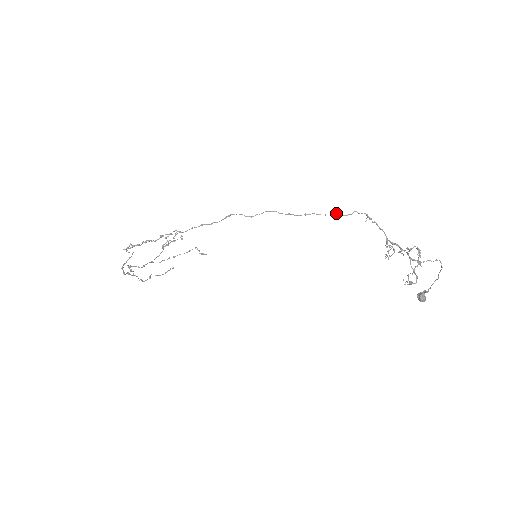
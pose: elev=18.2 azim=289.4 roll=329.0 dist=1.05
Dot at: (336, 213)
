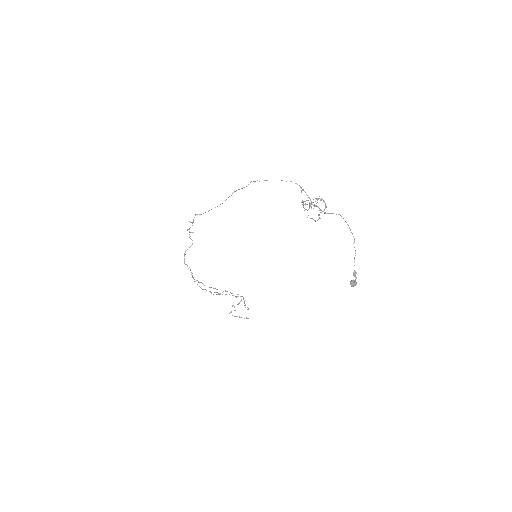
Dot at: occluded
